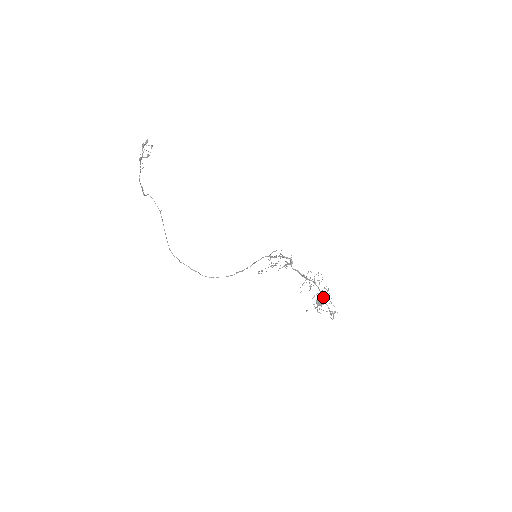
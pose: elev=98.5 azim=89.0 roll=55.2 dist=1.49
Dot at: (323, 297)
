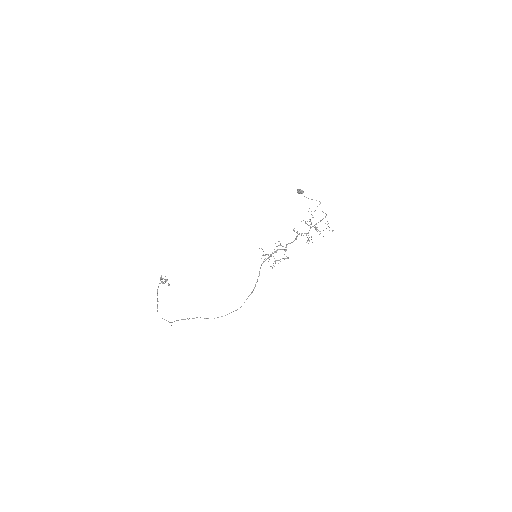
Dot at: (315, 228)
